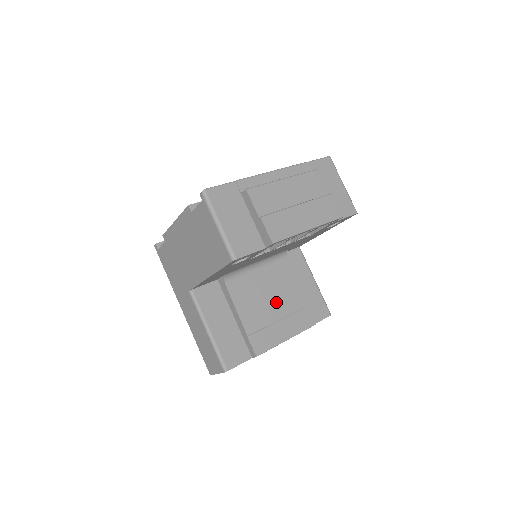
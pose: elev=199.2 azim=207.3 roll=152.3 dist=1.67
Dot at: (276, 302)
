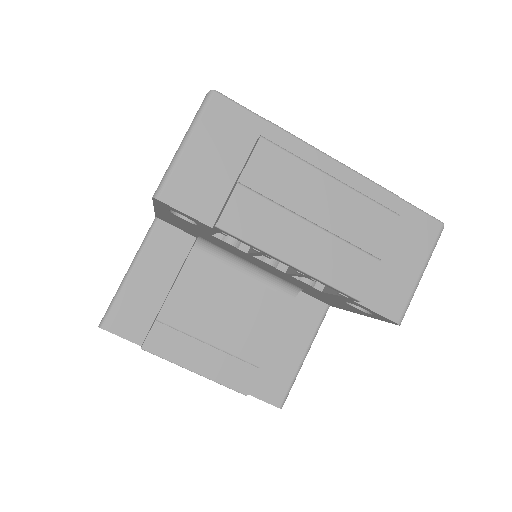
Dot at: (228, 324)
